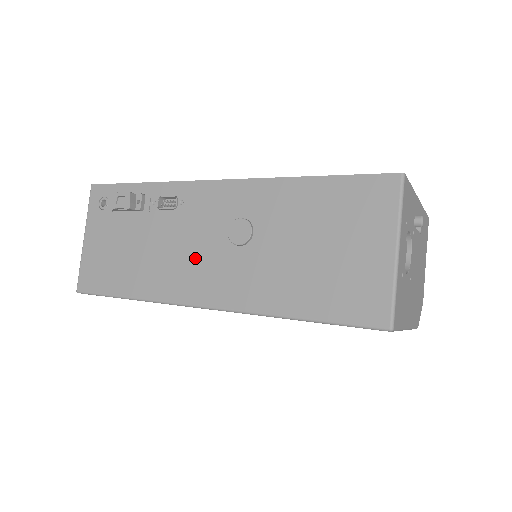
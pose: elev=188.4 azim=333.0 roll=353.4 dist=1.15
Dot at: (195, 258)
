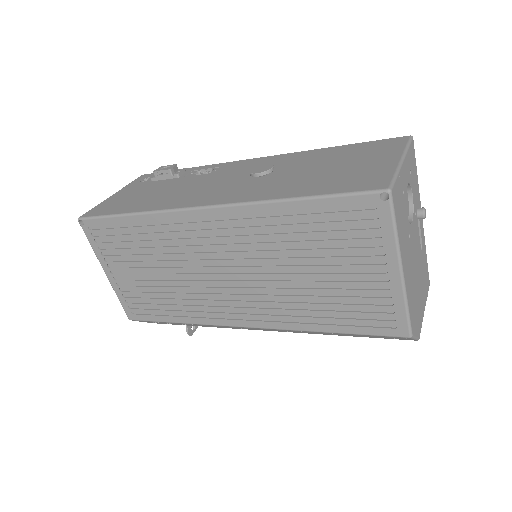
Dot at: (211, 187)
